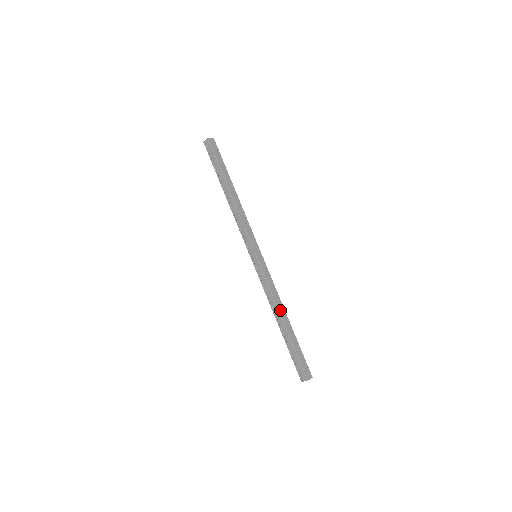
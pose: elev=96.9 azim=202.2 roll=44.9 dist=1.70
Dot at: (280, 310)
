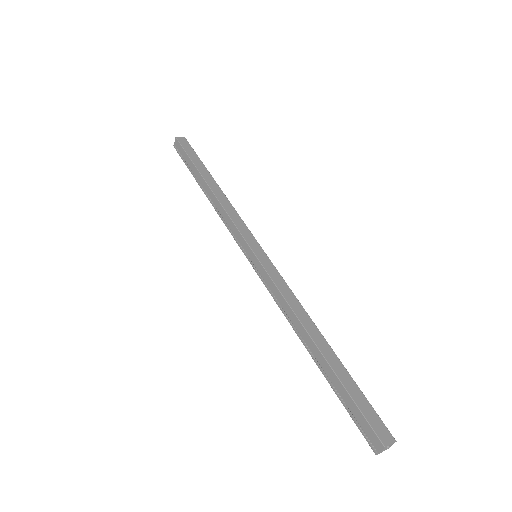
Dot at: (305, 325)
